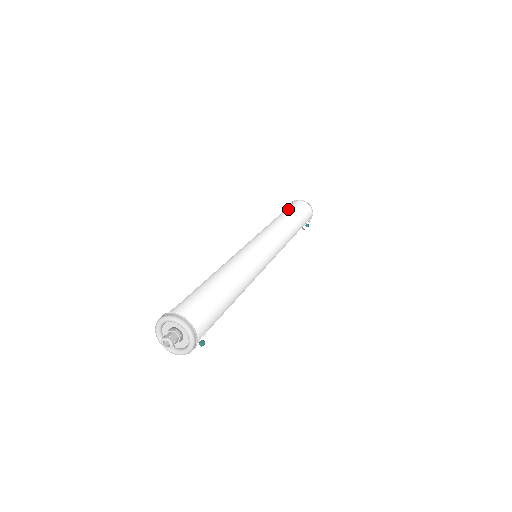
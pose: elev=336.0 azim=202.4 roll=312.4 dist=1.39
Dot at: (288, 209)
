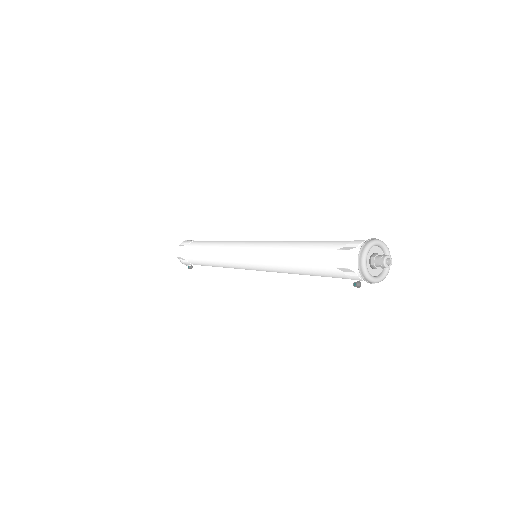
Dot at: occluded
